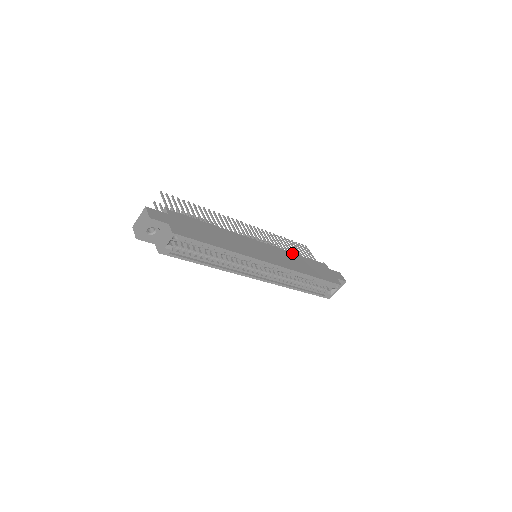
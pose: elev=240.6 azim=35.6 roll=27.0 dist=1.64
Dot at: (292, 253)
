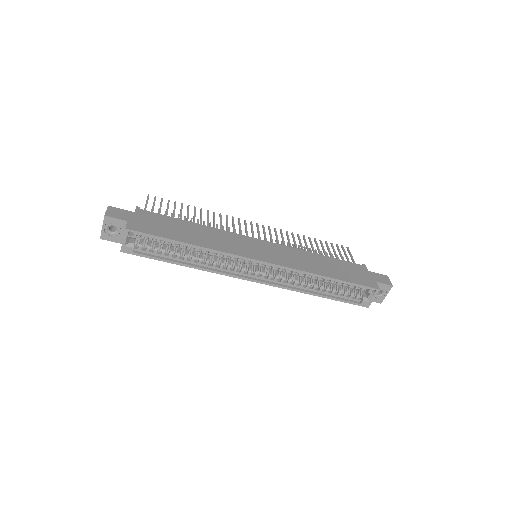
Dot at: (310, 252)
